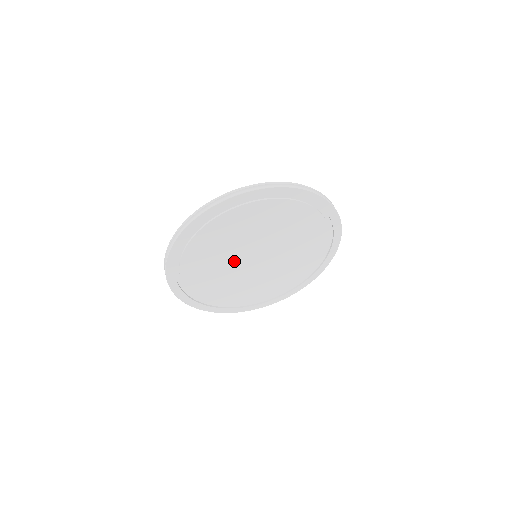
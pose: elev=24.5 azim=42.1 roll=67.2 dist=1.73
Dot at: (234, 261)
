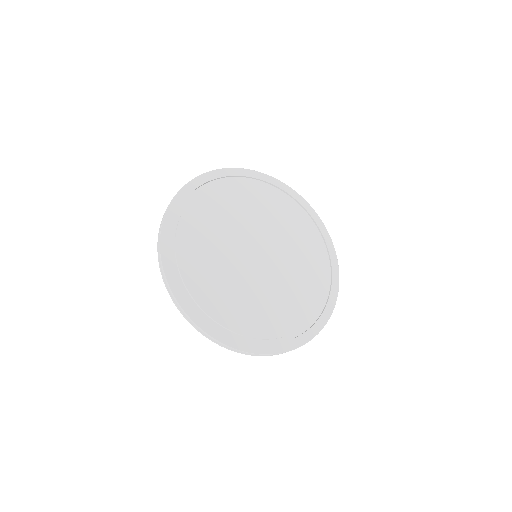
Dot at: (235, 259)
